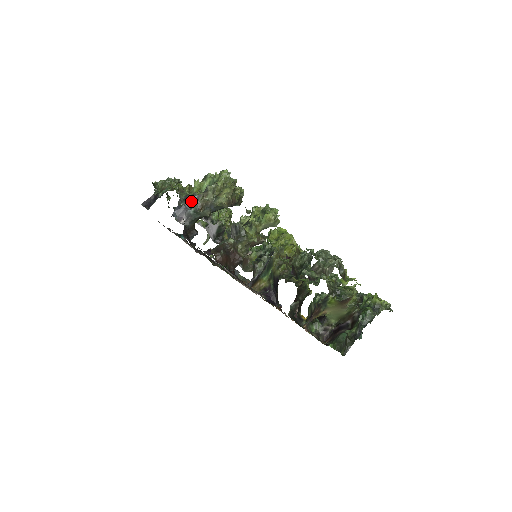
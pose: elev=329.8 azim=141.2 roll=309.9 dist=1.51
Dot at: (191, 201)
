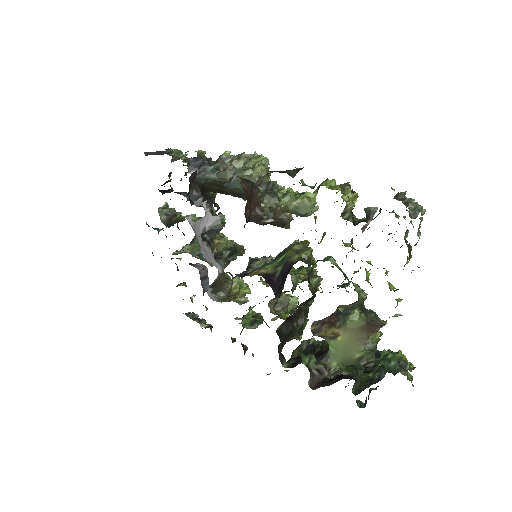
Dot at: (212, 163)
